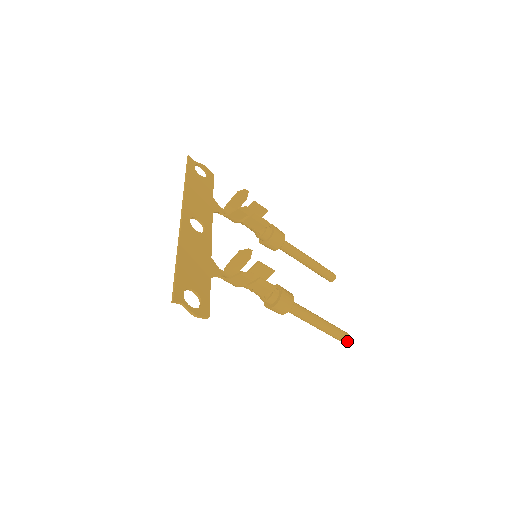
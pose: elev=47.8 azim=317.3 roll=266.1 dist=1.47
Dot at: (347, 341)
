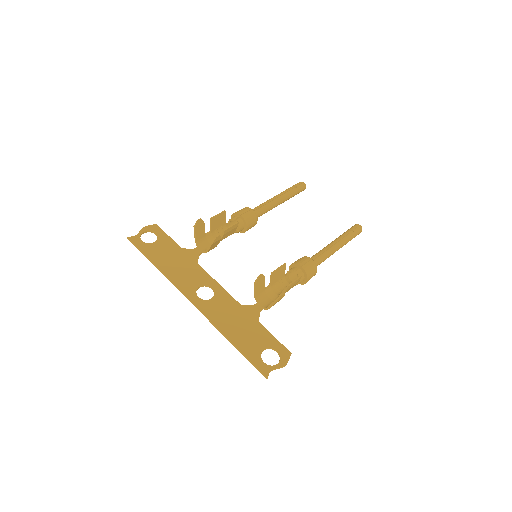
Dot at: (361, 231)
